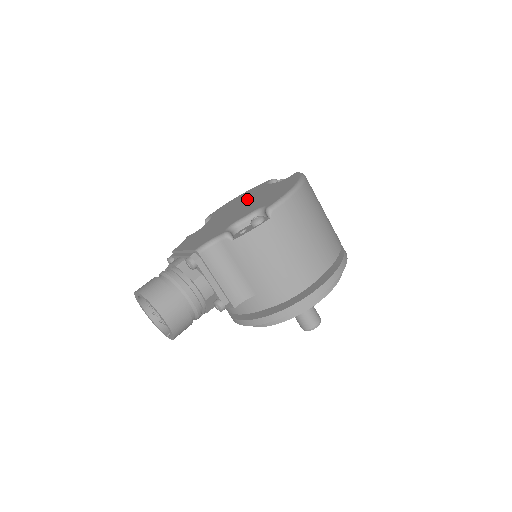
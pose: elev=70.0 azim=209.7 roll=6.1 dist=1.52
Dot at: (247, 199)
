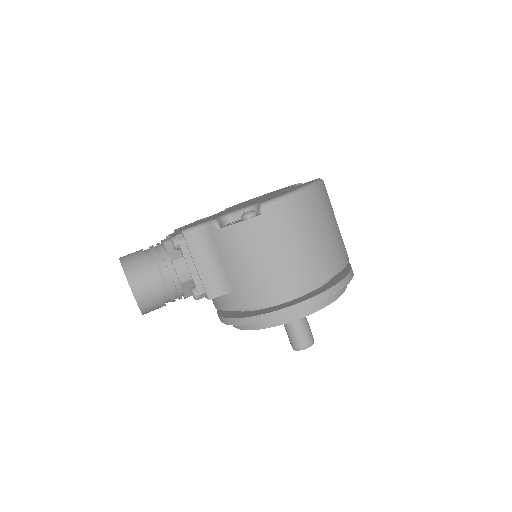
Dot at: occluded
